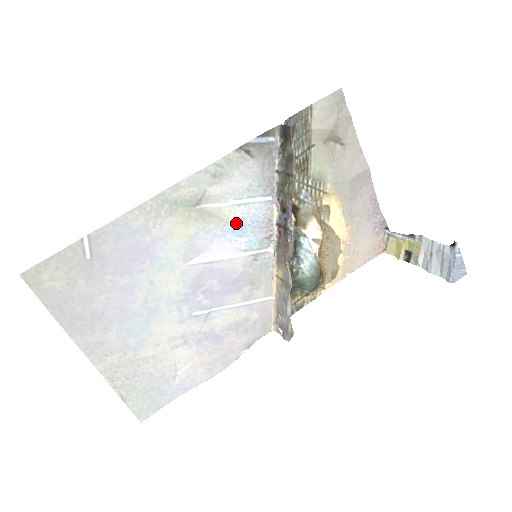
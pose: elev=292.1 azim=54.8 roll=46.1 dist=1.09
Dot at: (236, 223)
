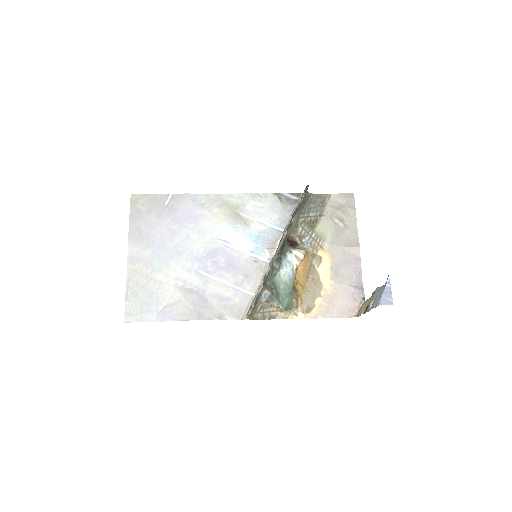
Dot at: (254, 232)
